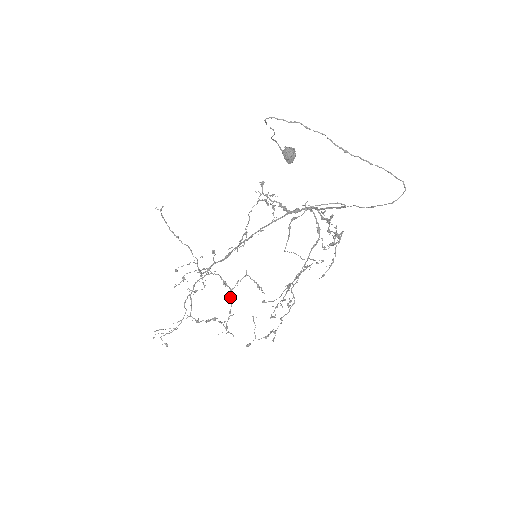
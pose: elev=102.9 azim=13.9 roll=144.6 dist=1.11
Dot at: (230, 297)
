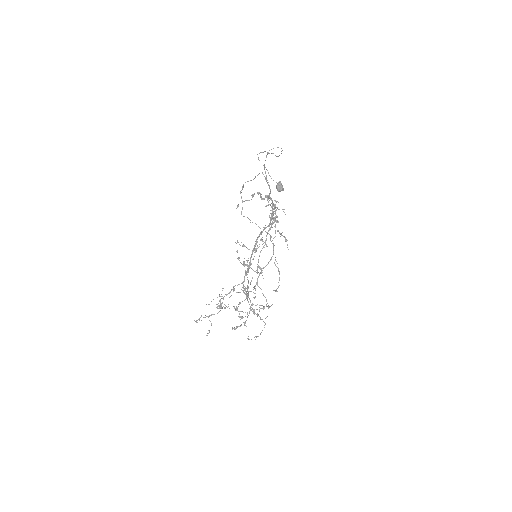
Dot at: occluded
